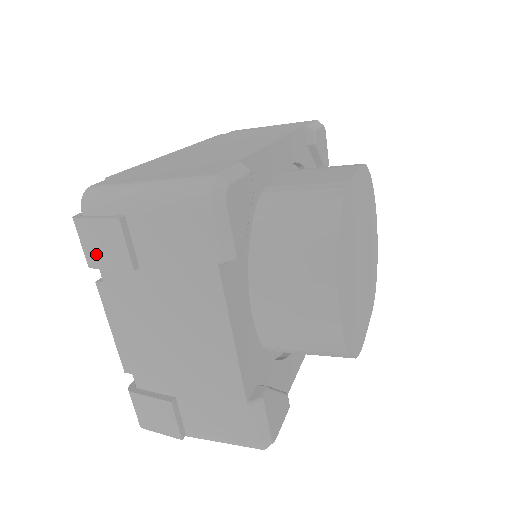
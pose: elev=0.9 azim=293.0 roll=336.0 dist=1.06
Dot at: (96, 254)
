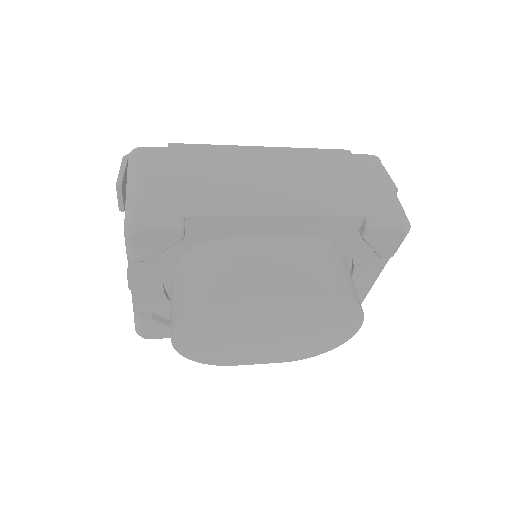
Dot at: occluded
